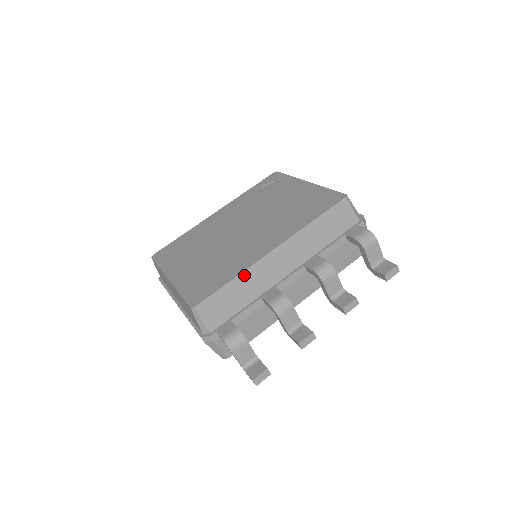
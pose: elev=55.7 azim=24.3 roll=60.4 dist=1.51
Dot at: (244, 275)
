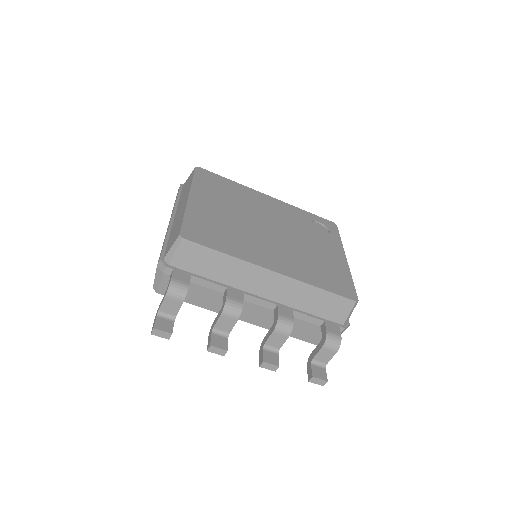
Dot at: (237, 261)
